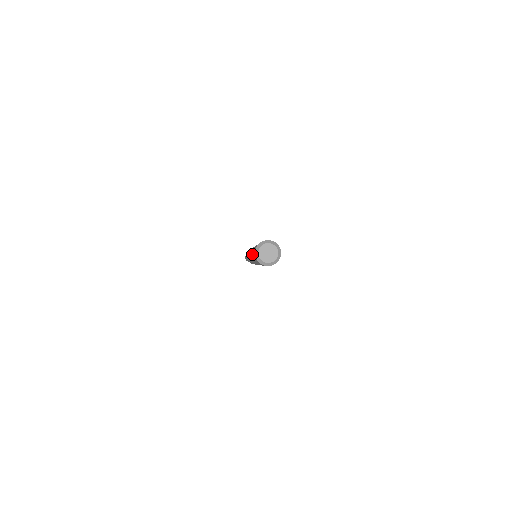
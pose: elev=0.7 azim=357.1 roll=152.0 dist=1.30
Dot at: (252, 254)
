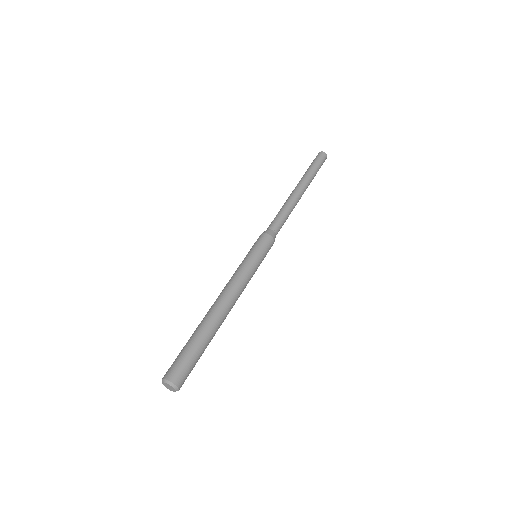
Dot at: (189, 341)
